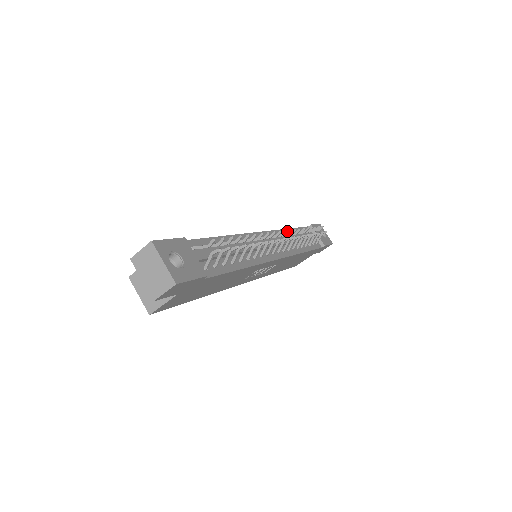
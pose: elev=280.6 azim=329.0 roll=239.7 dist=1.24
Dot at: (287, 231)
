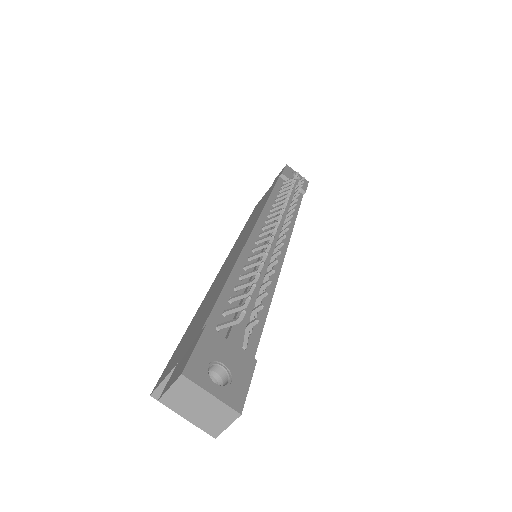
Dot at: (270, 202)
